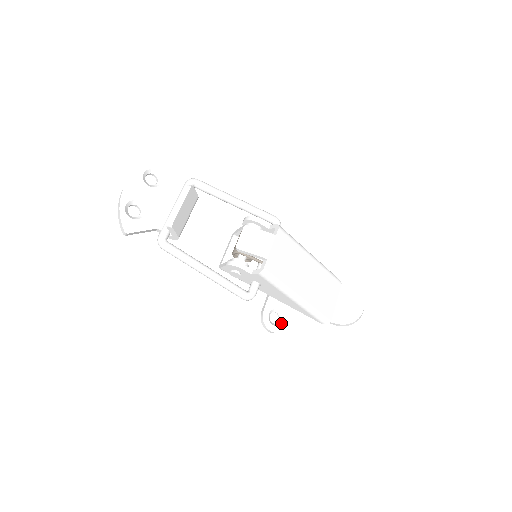
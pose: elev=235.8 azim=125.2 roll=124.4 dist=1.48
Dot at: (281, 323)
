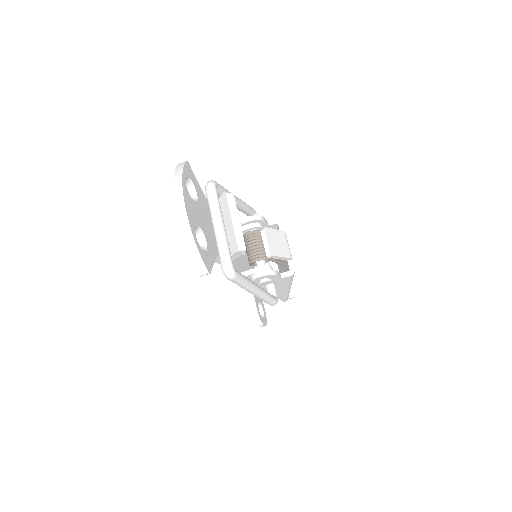
Dot at: (264, 314)
